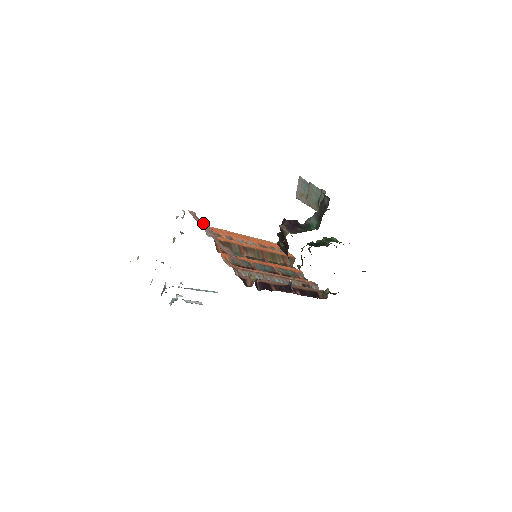
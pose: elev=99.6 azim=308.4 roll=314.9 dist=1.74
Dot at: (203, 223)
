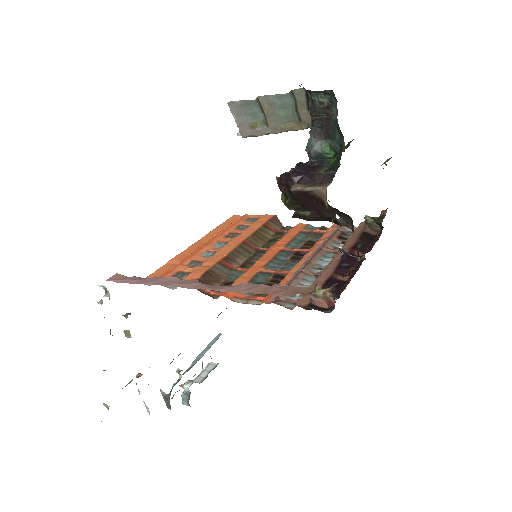
Dot at: (152, 279)
